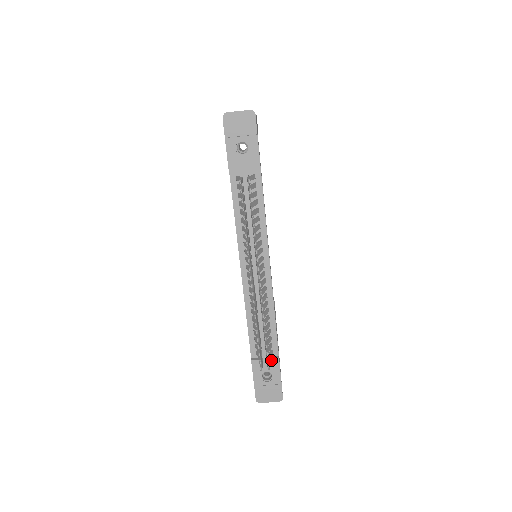
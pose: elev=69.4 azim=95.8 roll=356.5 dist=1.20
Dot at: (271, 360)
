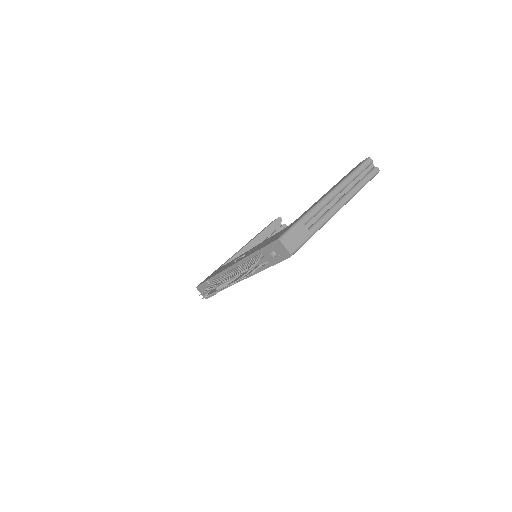
Dot at: occluded
